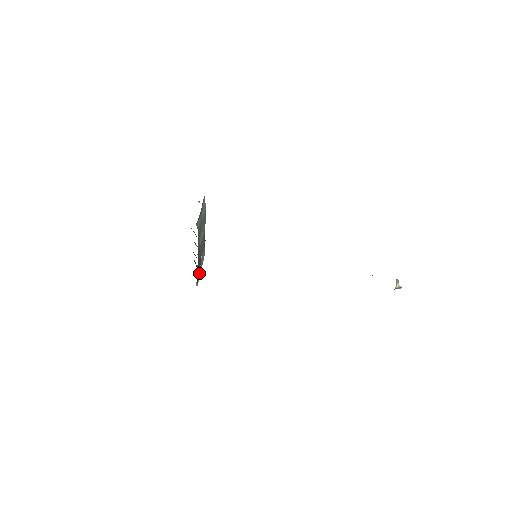
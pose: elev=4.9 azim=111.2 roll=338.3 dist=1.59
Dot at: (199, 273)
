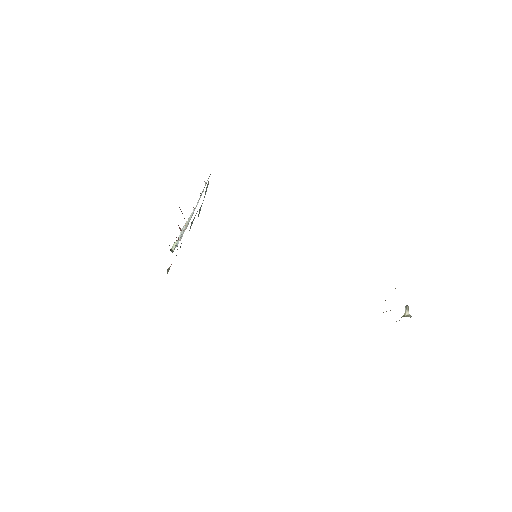
Dot at: occluded
